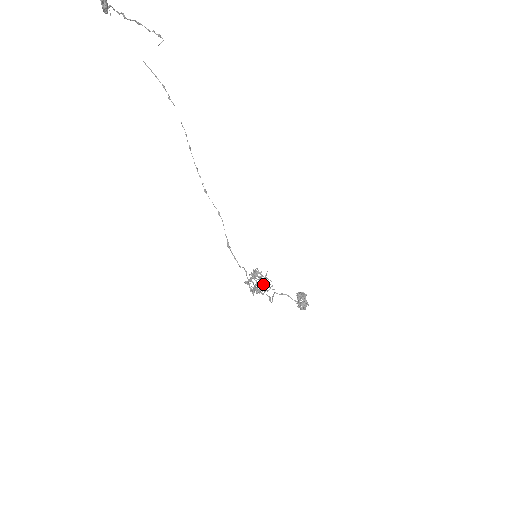
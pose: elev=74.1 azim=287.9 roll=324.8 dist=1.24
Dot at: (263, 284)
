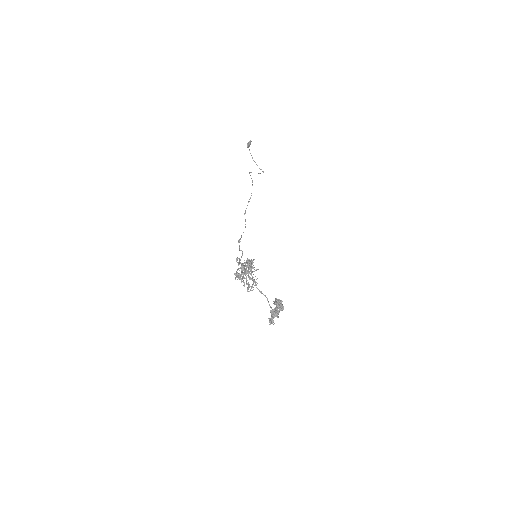
Dot at: (250, 271)
